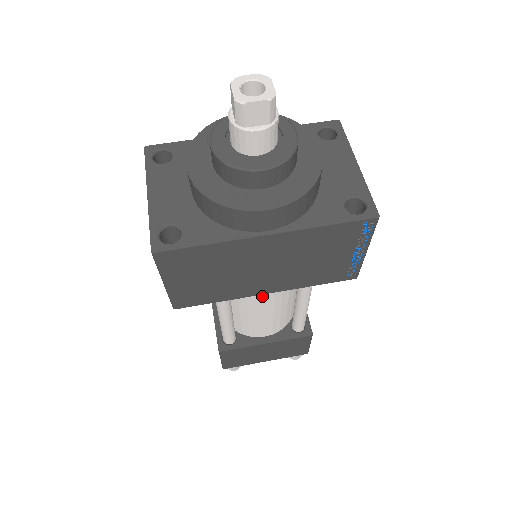
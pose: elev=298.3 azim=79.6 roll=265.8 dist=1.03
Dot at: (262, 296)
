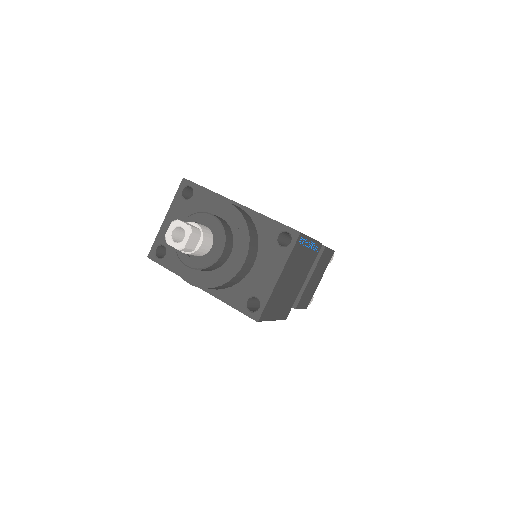
Dot at: occluded
